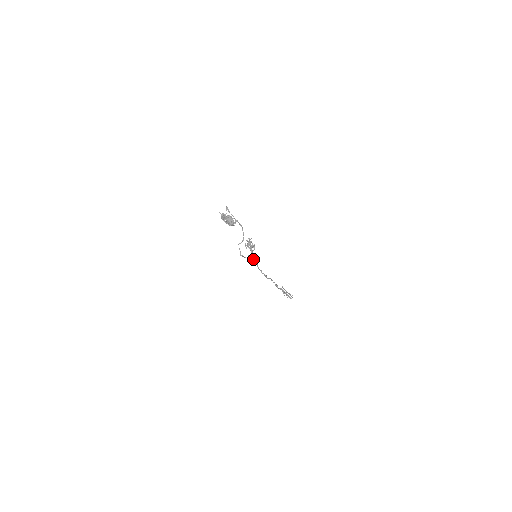
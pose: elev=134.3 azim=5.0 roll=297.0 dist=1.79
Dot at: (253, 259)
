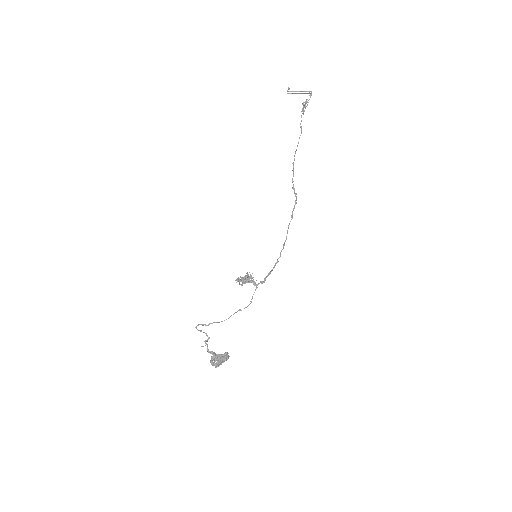
Dot at: occluded
